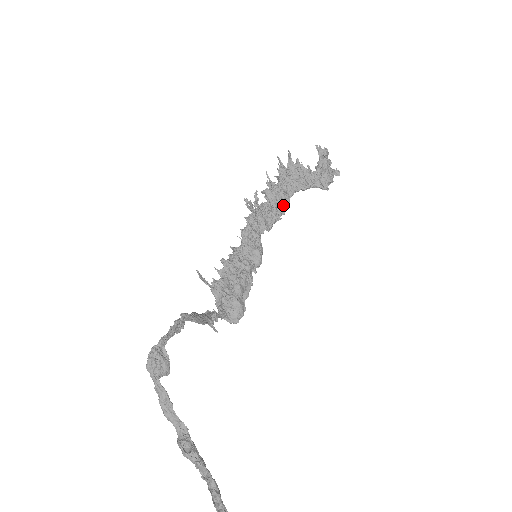
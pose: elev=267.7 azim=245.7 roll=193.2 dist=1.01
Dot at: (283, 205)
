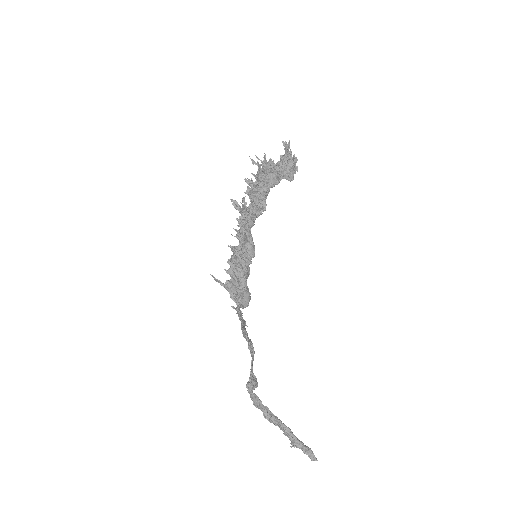
Dot at: (265, 203)
